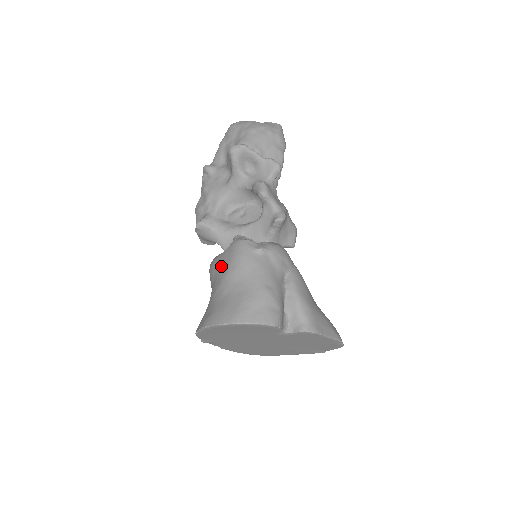
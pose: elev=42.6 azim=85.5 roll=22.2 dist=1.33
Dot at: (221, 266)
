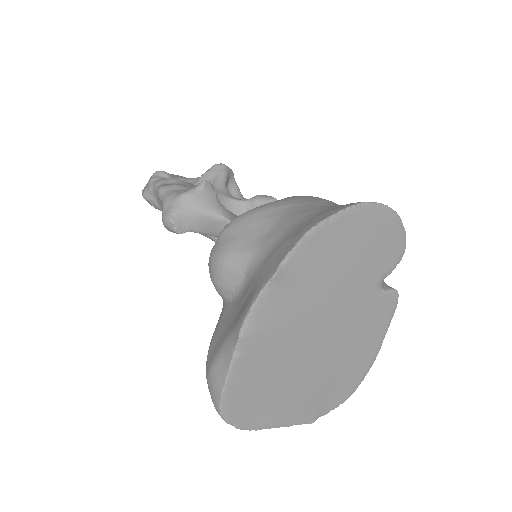
Dot at: (297, 200)
